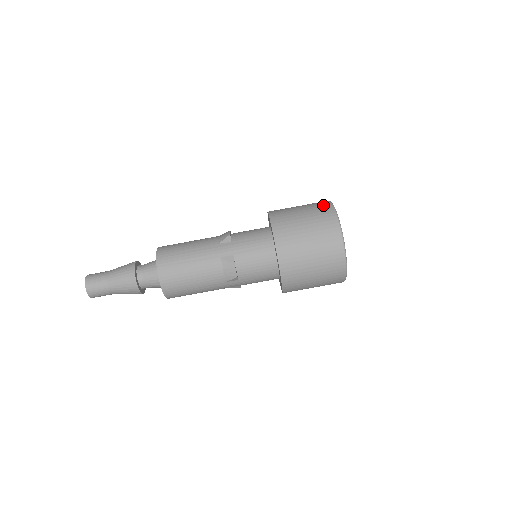
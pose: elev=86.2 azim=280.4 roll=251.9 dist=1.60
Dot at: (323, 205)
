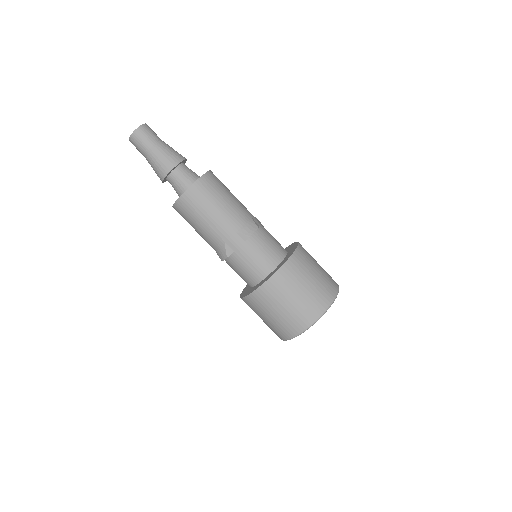
Dot at: occluded
